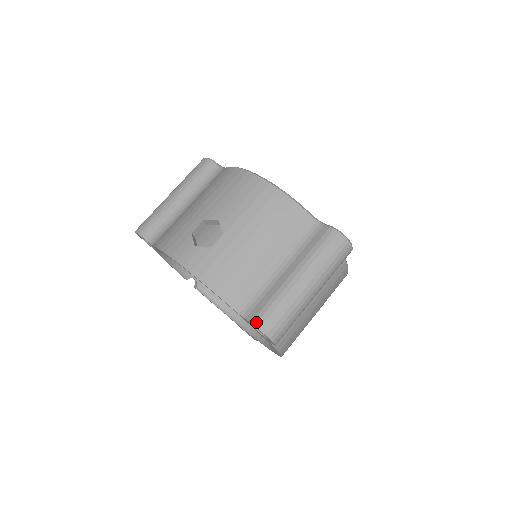
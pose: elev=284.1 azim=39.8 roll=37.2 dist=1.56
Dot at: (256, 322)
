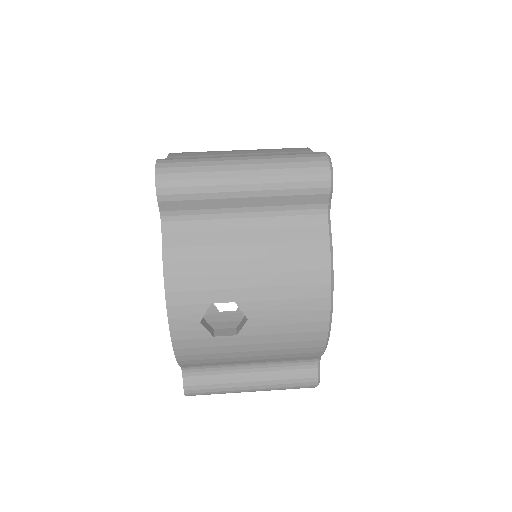
Dot at: occluded
